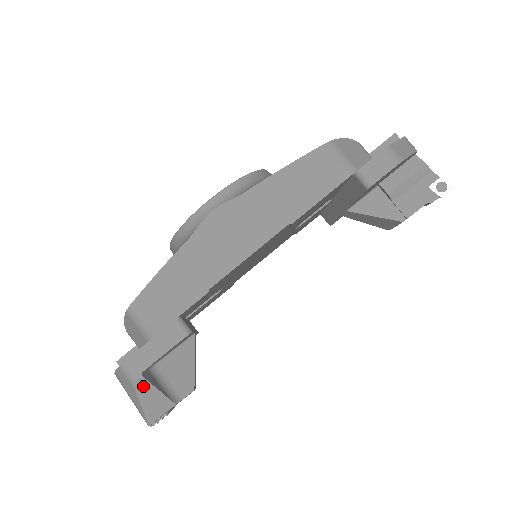
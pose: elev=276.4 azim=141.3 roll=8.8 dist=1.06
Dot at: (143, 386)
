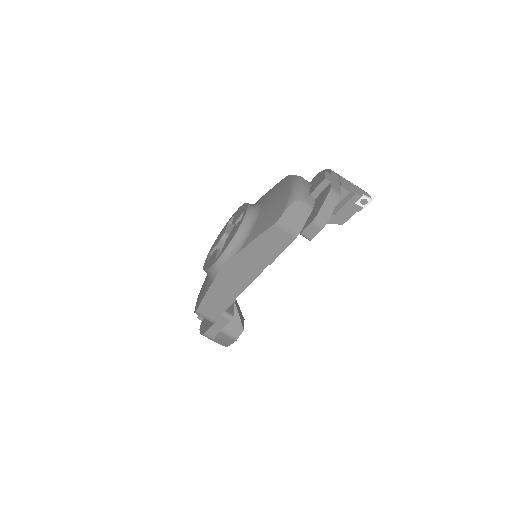
Dot at: (217, 340)
